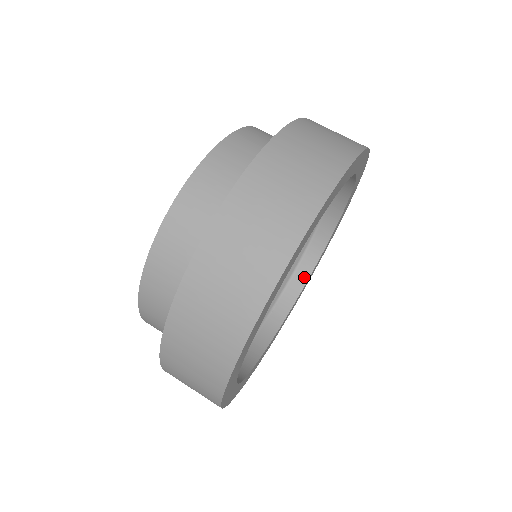
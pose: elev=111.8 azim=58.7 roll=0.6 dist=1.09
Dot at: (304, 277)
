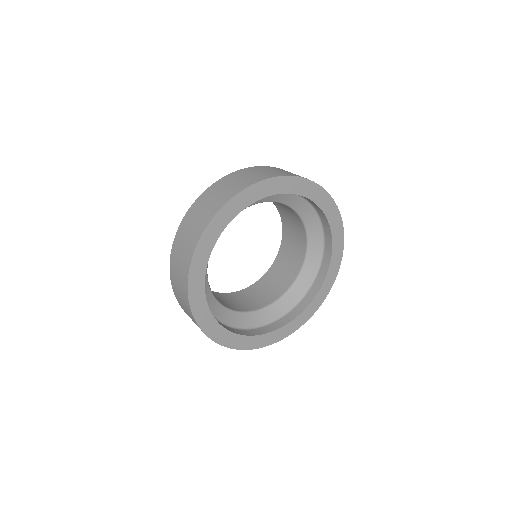
Dot at: (316, 290)
